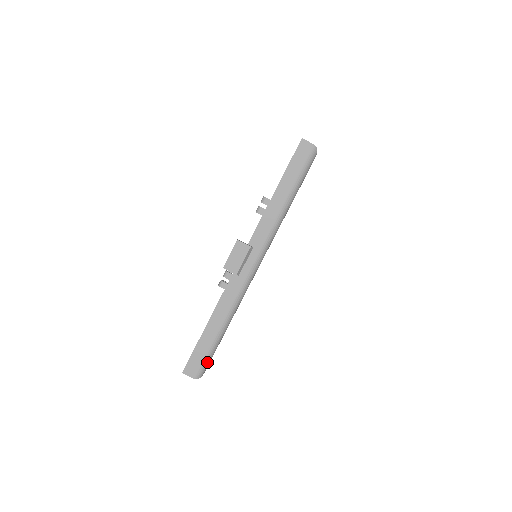
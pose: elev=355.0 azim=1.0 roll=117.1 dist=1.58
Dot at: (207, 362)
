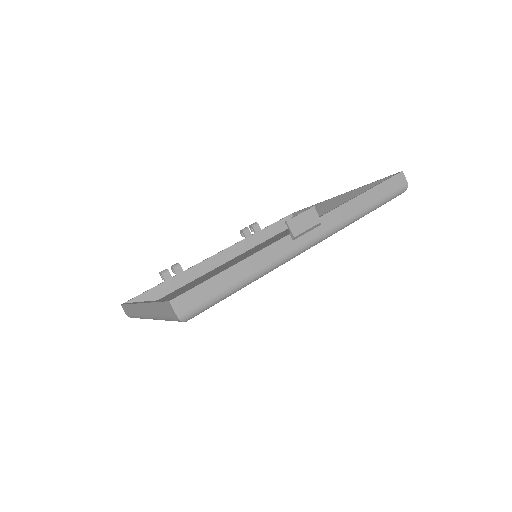
Dot at: (204, 308)
